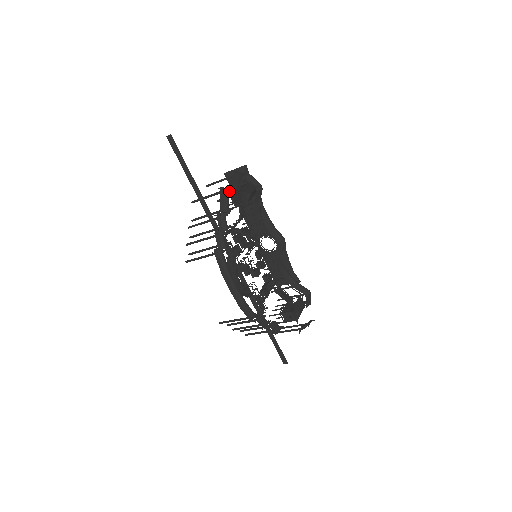
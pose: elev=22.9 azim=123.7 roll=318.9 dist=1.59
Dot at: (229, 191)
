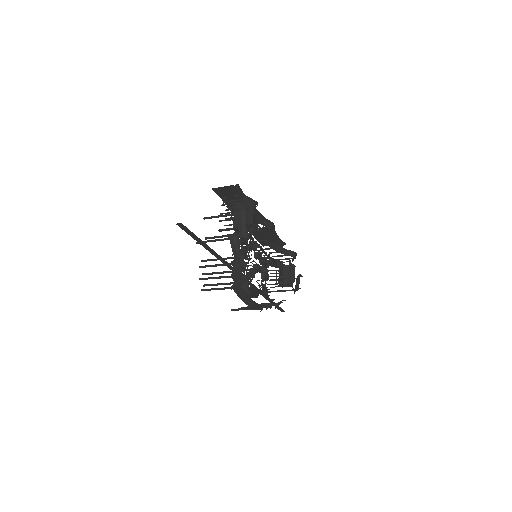
Dot at: (238, 237)
